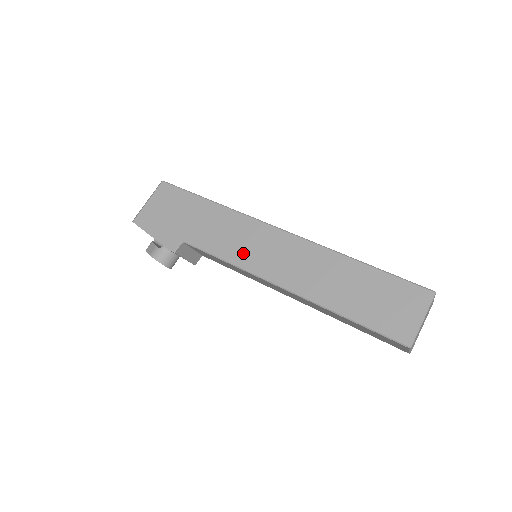
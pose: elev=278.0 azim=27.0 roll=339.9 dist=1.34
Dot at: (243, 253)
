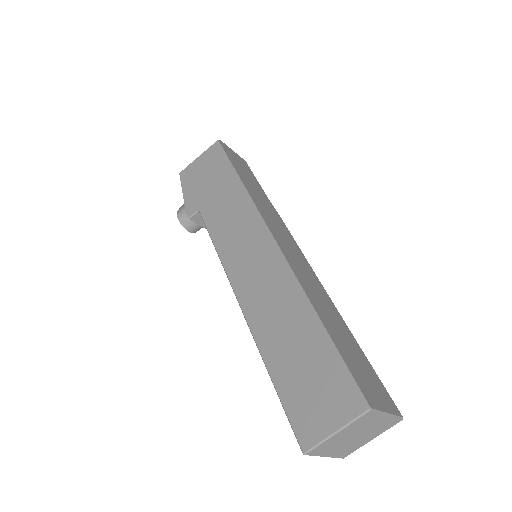
Dot at: (231, 248)
